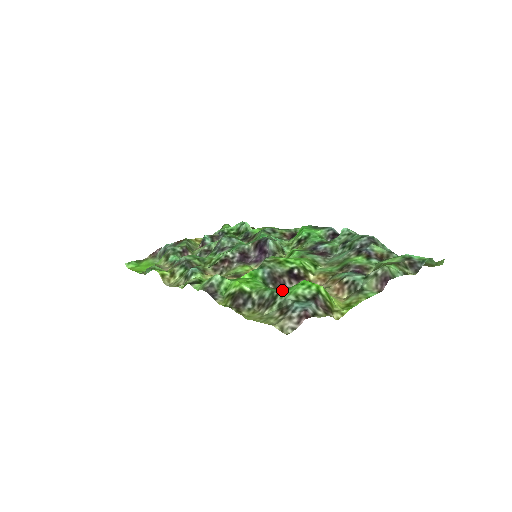
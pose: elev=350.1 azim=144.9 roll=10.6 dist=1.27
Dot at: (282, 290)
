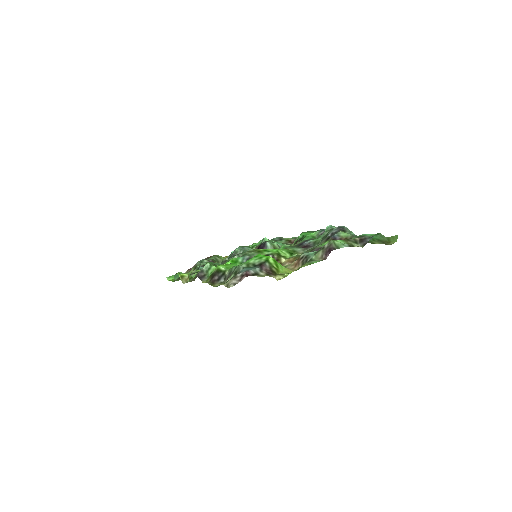
Dot at: occluded
